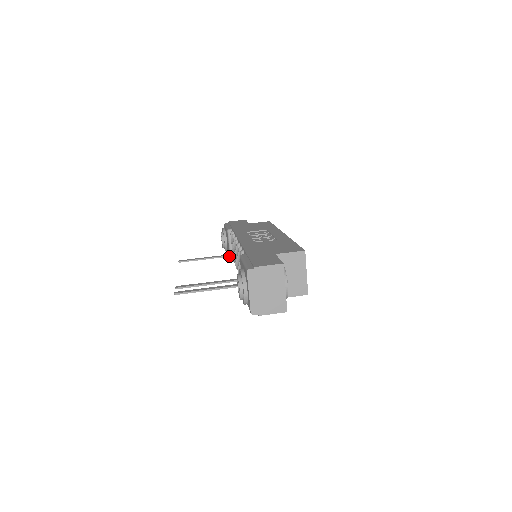
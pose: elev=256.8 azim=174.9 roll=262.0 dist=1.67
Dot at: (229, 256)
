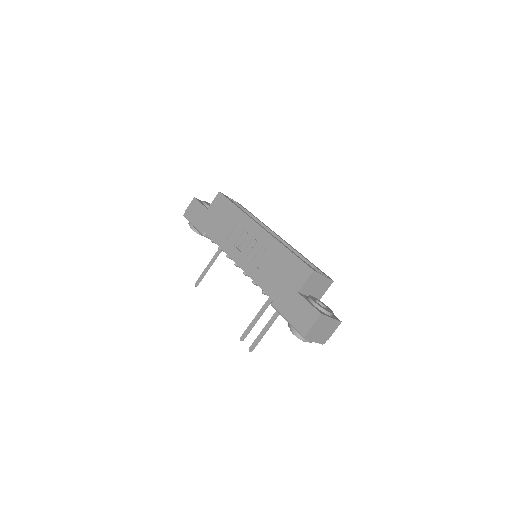
Dot at: occluded
